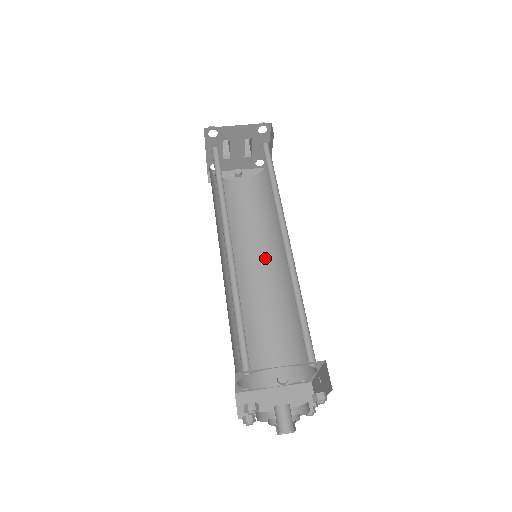
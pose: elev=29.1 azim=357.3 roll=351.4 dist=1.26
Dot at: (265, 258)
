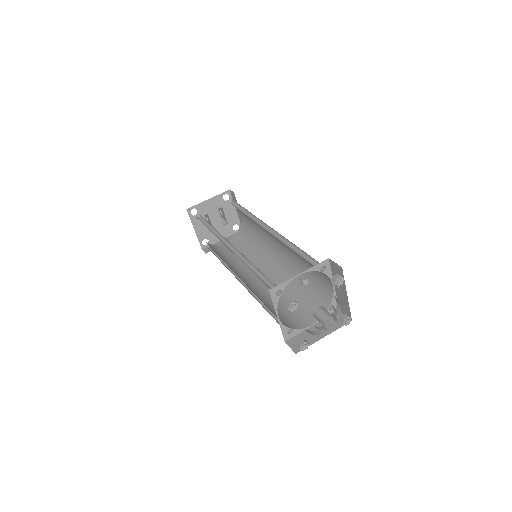
Dot at: (266, 267)
